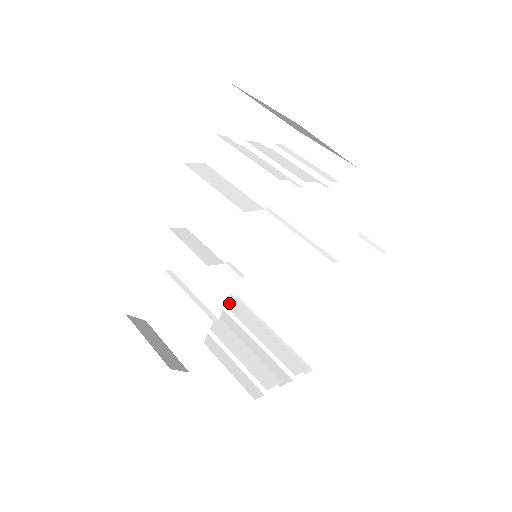
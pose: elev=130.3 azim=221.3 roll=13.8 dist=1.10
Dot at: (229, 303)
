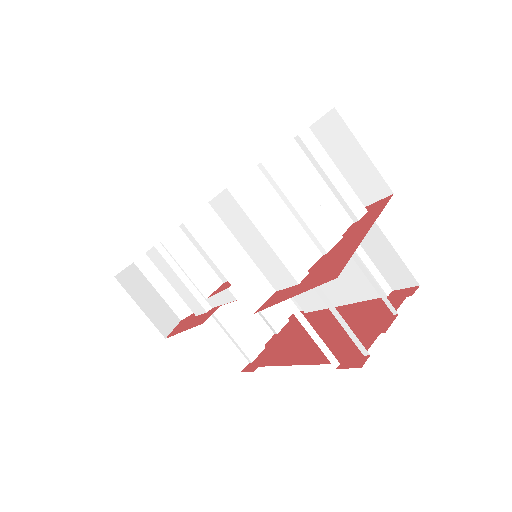
Dot at: occluded
